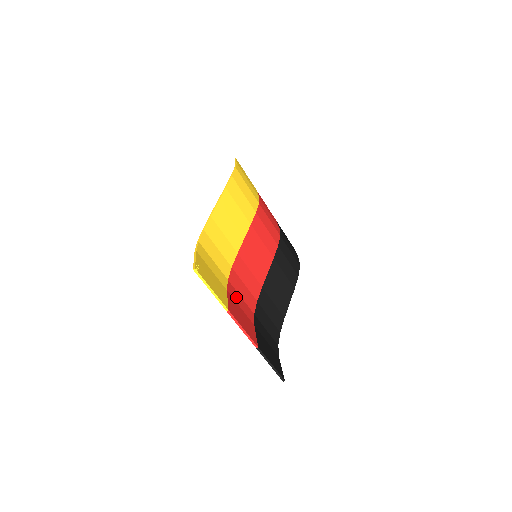
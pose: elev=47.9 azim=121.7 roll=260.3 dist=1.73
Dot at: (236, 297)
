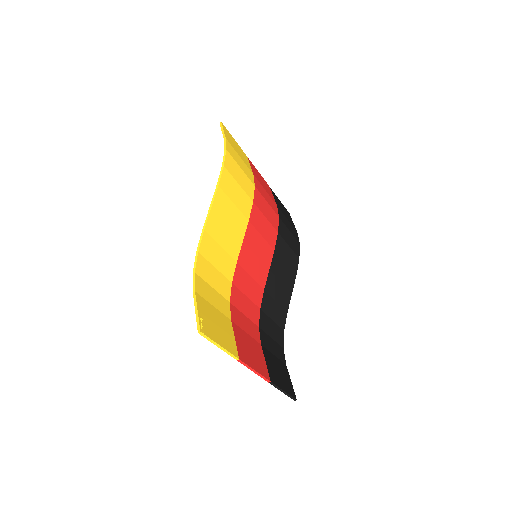
Dot at: (240, 321)
